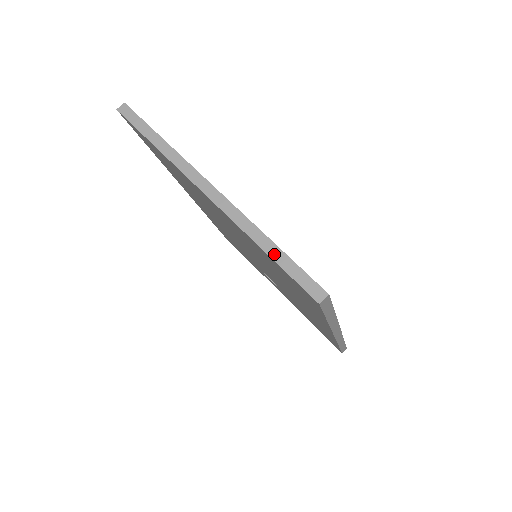
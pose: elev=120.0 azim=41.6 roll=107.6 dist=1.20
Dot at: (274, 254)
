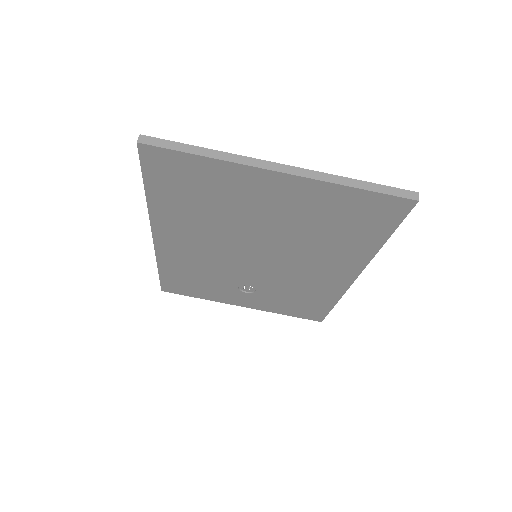
Dot at: (366, 187)
